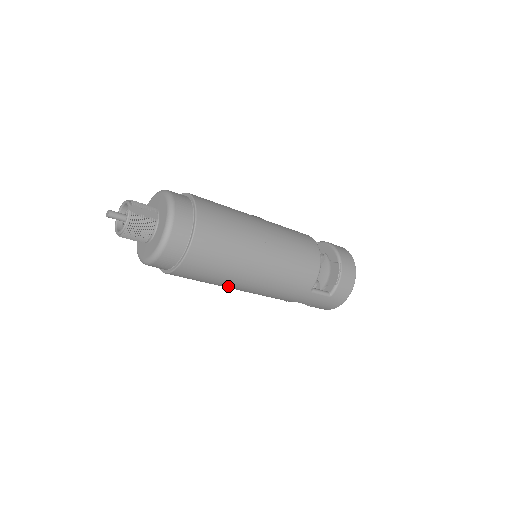
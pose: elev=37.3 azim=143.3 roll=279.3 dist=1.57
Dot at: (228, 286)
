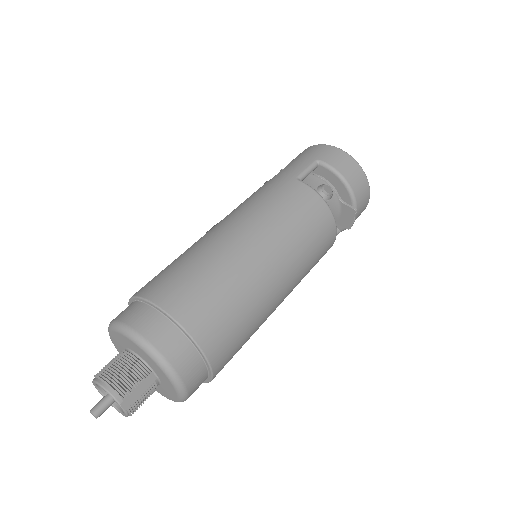
Dot at: occluded
